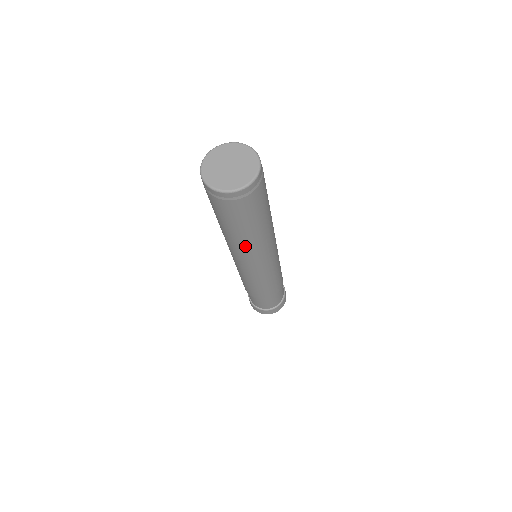
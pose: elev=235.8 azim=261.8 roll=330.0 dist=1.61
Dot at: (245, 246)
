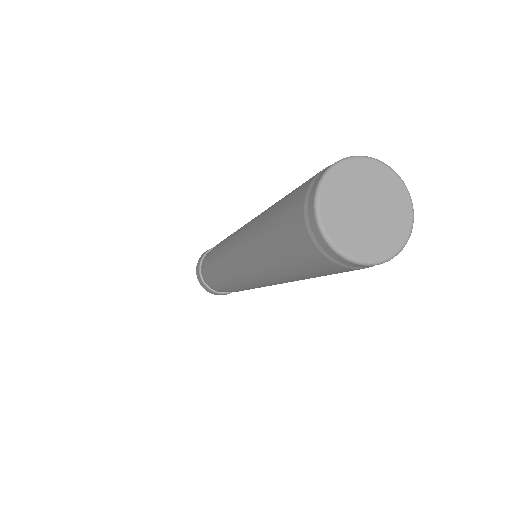
Dot at: (259, 262)
